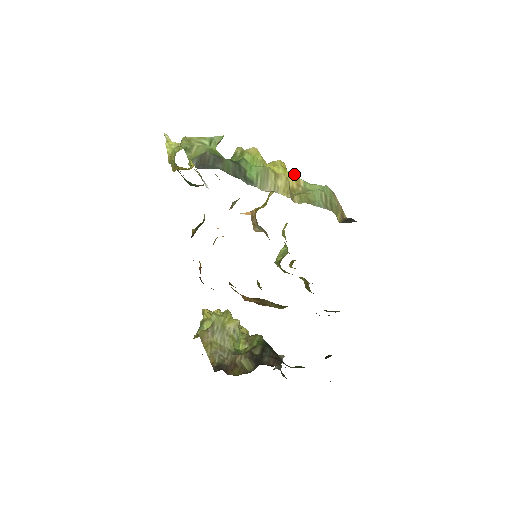
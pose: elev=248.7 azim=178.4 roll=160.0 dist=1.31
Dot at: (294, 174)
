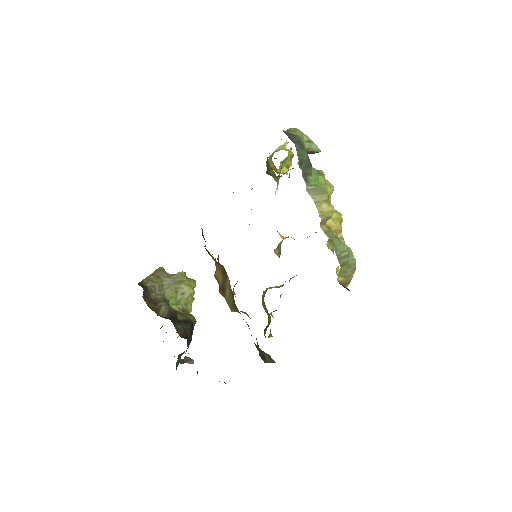
Dot at: (341, 227)
